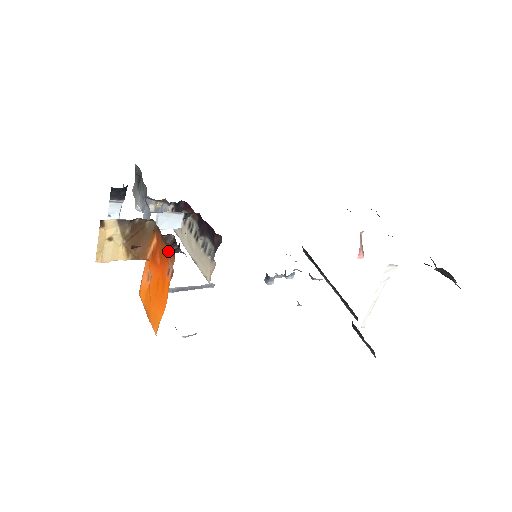
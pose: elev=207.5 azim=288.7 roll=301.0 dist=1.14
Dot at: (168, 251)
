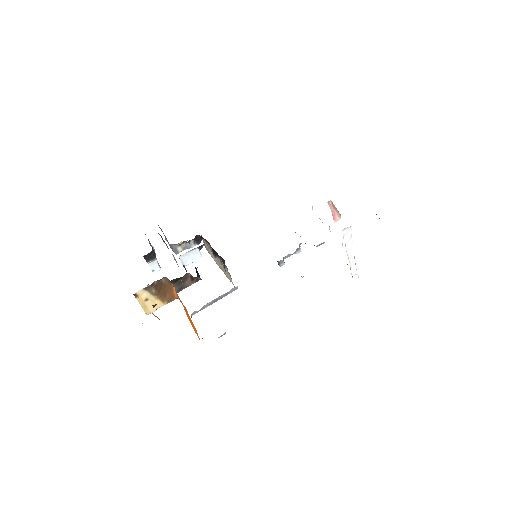
Dot at: occluded
